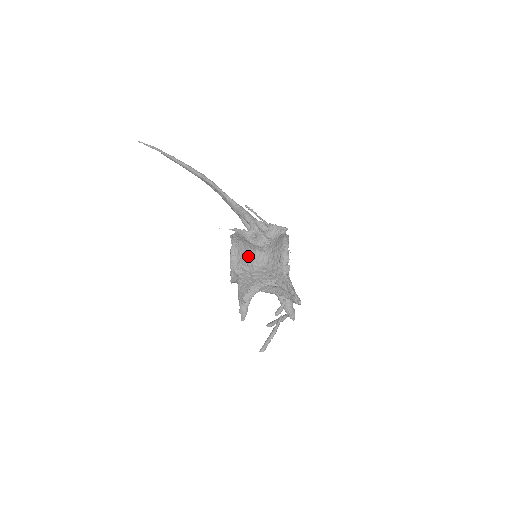
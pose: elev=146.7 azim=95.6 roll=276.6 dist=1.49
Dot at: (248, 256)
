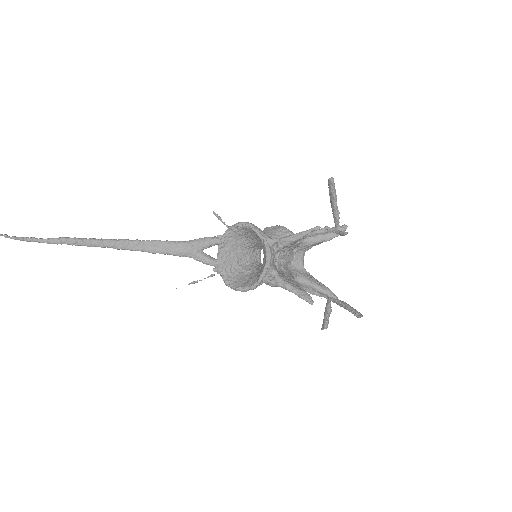
Dot at: occluded
